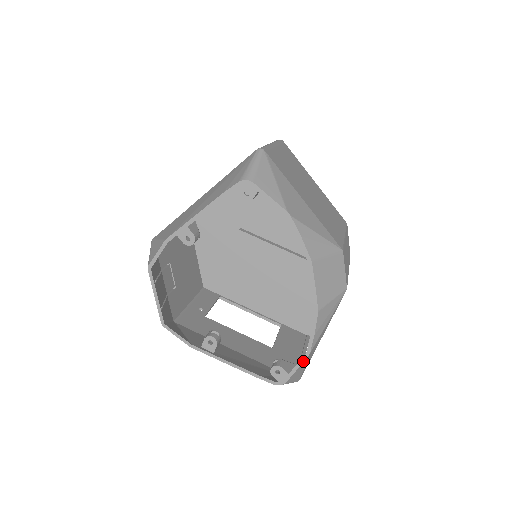
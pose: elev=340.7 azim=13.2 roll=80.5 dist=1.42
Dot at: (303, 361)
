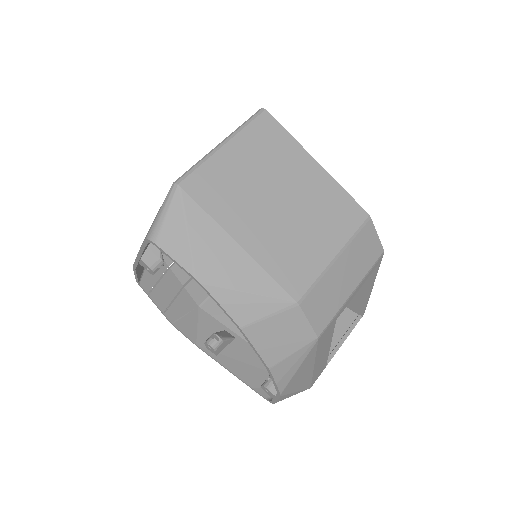
Dot at: (278, 397)
